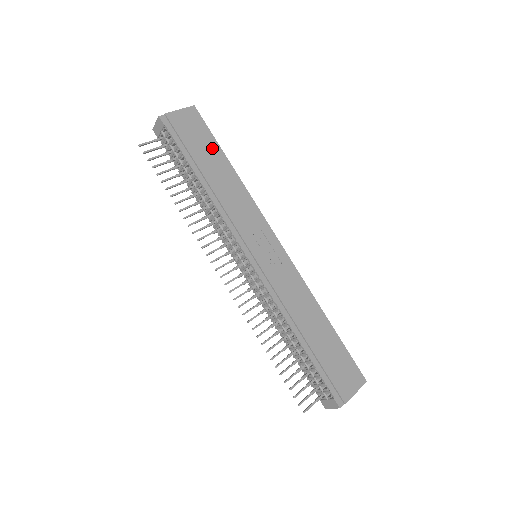
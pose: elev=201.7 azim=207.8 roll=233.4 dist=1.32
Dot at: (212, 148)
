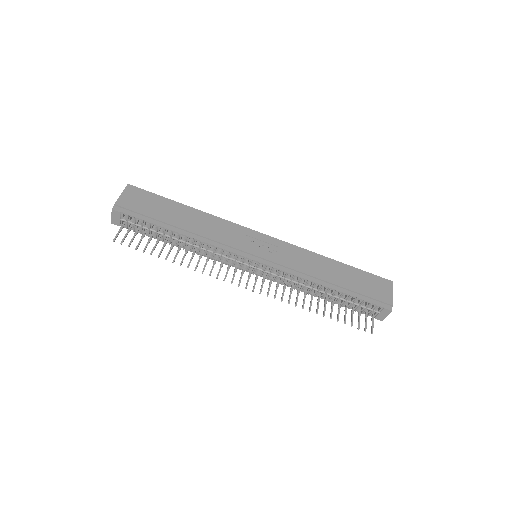
Dot at: (166, 204)
